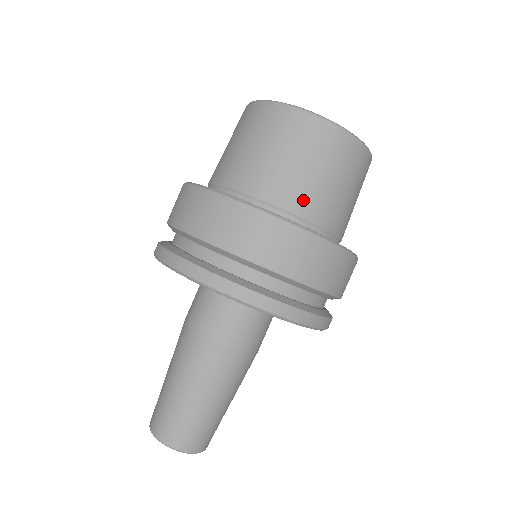
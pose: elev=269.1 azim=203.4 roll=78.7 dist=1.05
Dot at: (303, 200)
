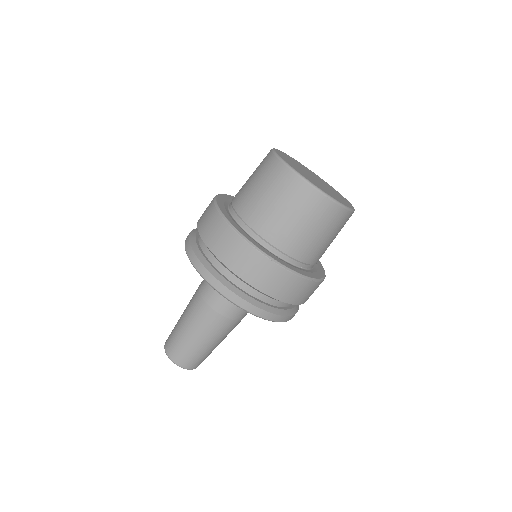
Dot at: (307, 252)
